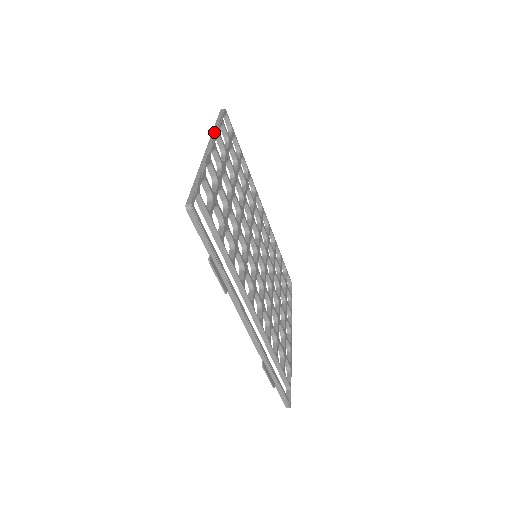
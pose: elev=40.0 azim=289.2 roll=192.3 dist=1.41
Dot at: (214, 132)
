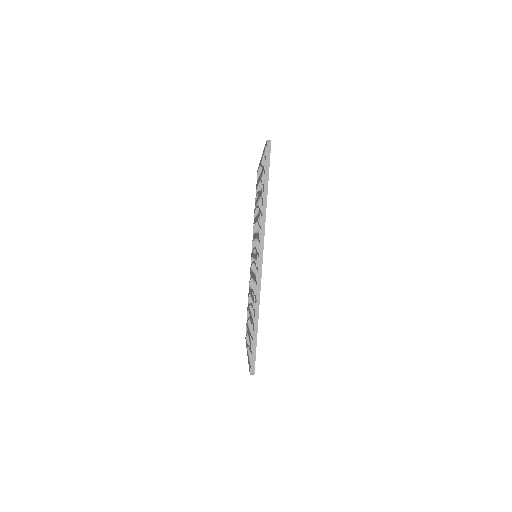
Dot at: occluded
